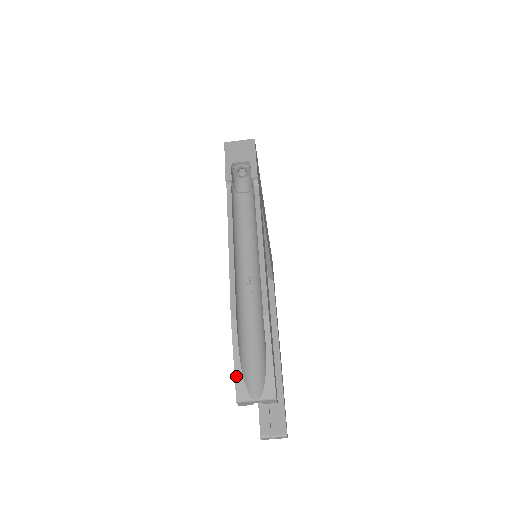
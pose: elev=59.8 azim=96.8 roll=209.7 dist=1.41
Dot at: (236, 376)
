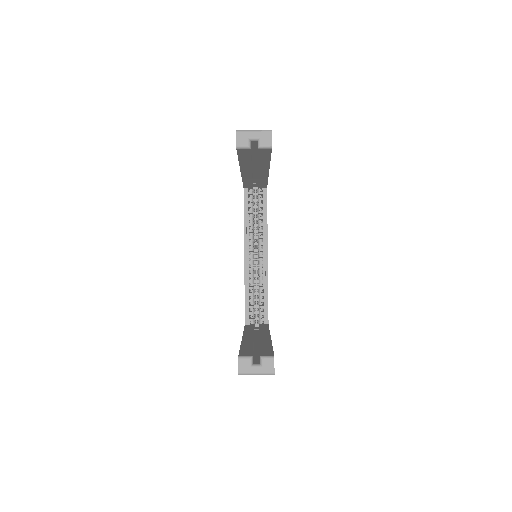
Dot at: occluded
